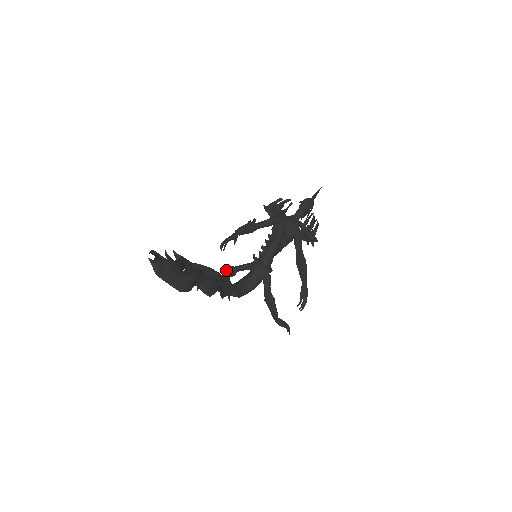
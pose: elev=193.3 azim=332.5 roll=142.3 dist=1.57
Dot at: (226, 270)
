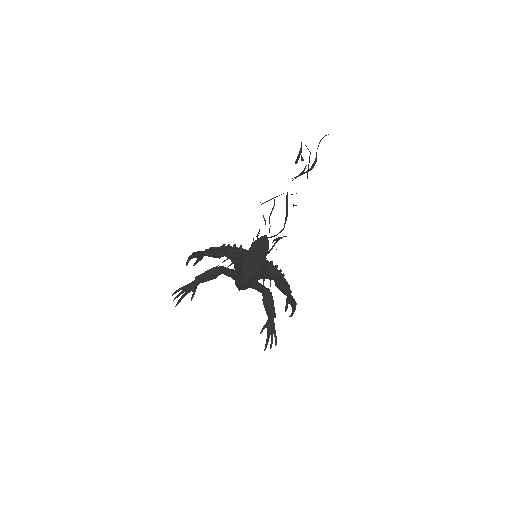
Dot at: (212, 268)
